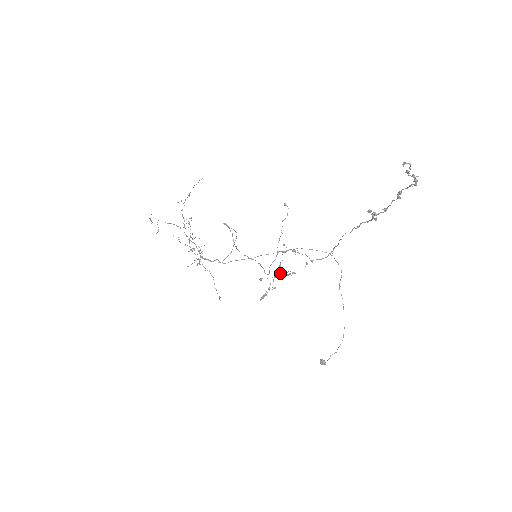
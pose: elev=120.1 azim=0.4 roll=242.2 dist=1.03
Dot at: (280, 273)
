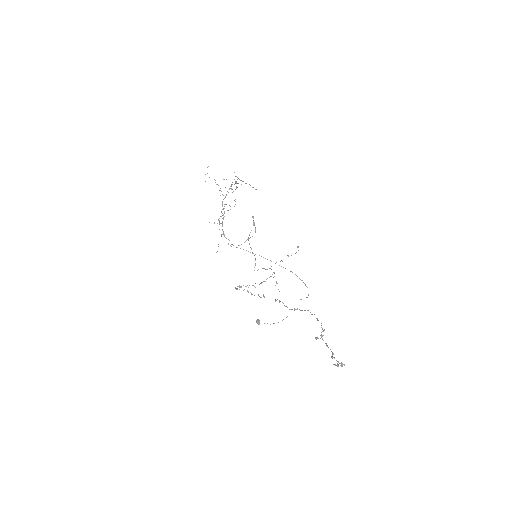
Dot at: occluded
